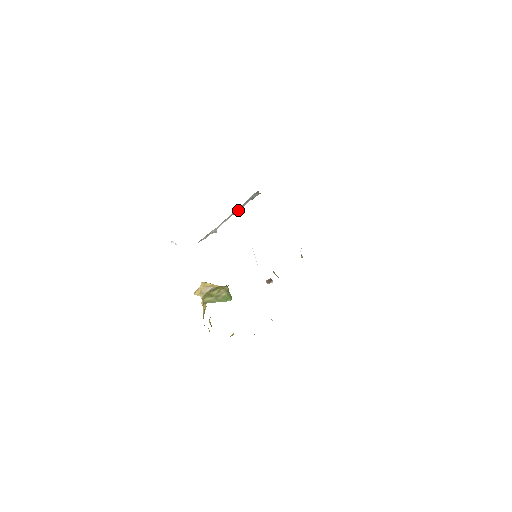
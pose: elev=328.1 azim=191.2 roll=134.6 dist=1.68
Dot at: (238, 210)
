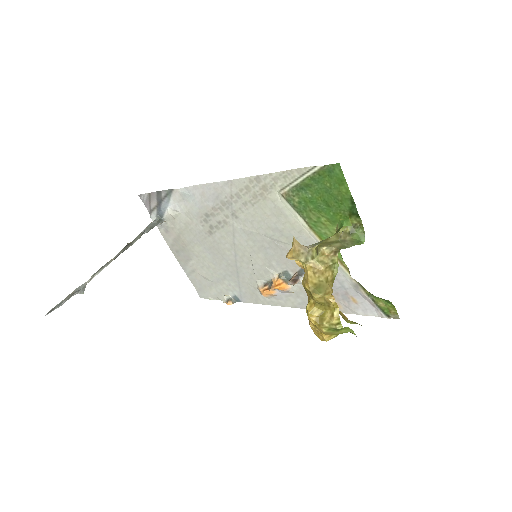
Dot at: (126, 249)
